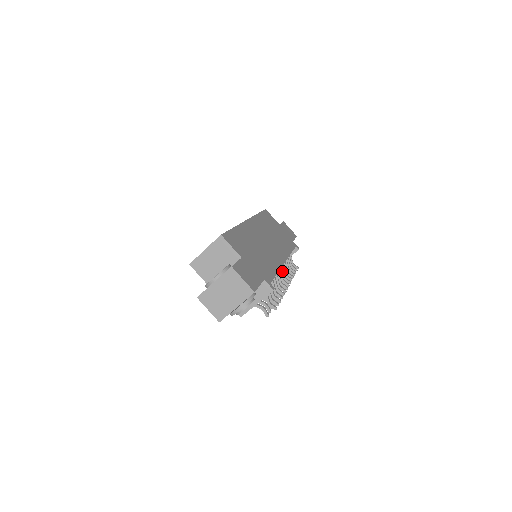
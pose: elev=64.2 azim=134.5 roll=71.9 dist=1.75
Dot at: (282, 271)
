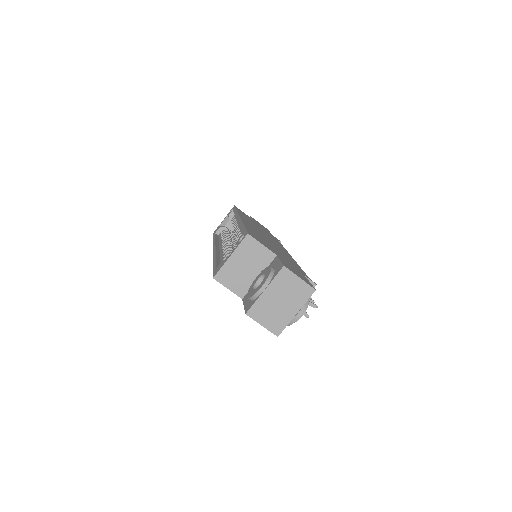
Dot at: occluded
